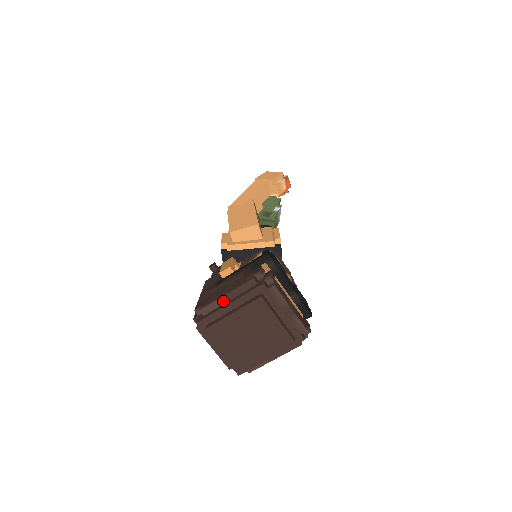
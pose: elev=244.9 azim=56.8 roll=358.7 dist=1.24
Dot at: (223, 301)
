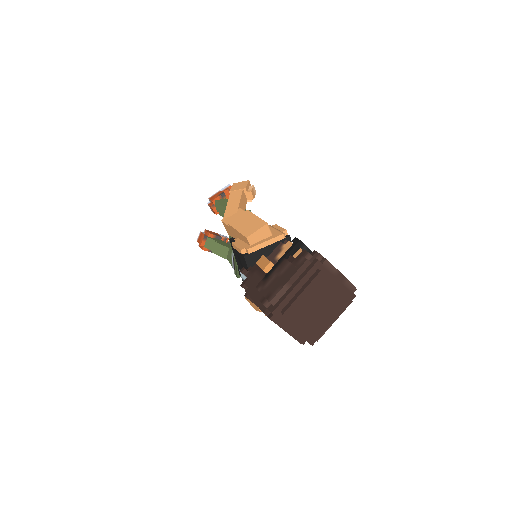
Dot at: (287, 287)
